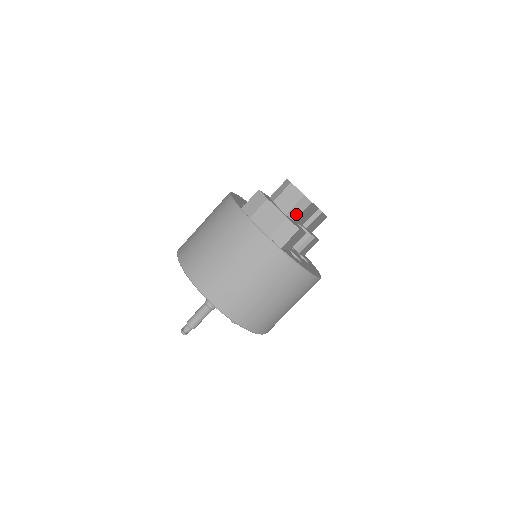
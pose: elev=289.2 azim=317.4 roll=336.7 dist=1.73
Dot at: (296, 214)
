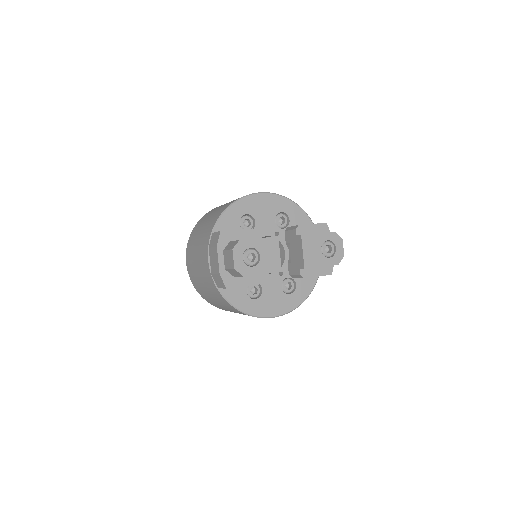
Dot at: (233, 274)
